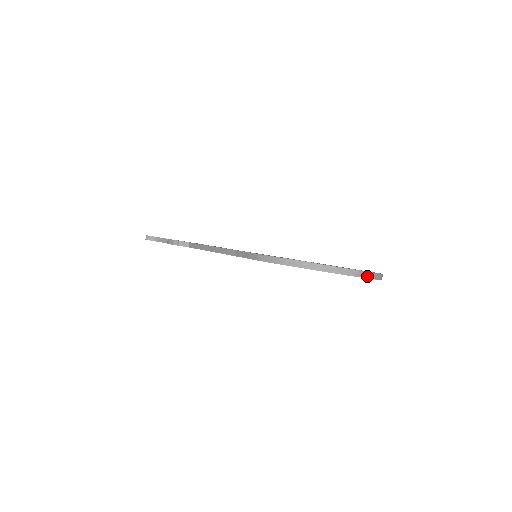
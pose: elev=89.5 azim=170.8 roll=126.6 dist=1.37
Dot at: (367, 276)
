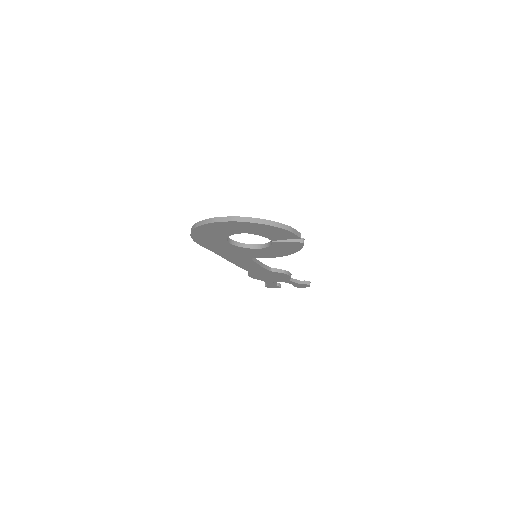
Dot at: (224, 220)
